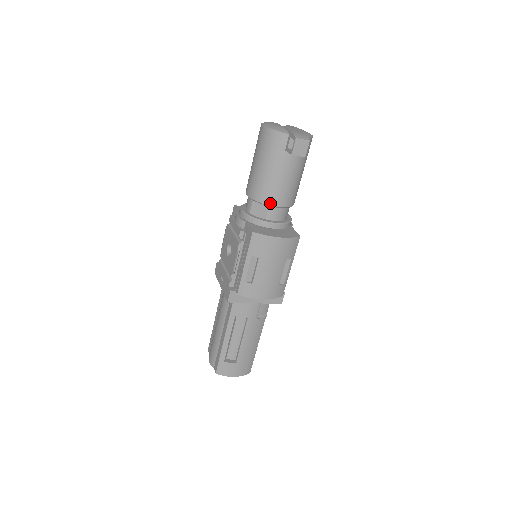
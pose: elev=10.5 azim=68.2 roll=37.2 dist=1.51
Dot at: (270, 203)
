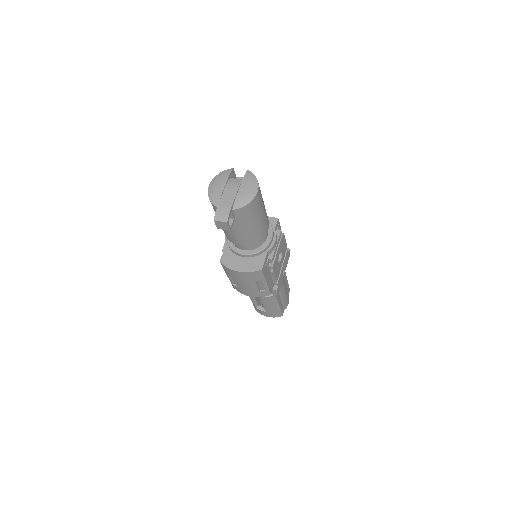
Dot at: (232, 242)
